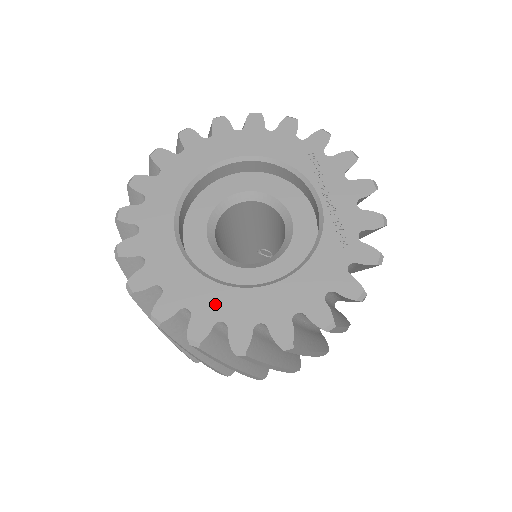
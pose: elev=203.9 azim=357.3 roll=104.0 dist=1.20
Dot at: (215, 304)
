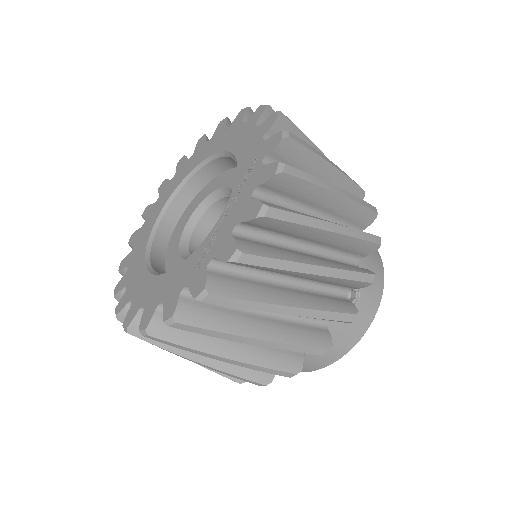
Dot at: (134, 272)
